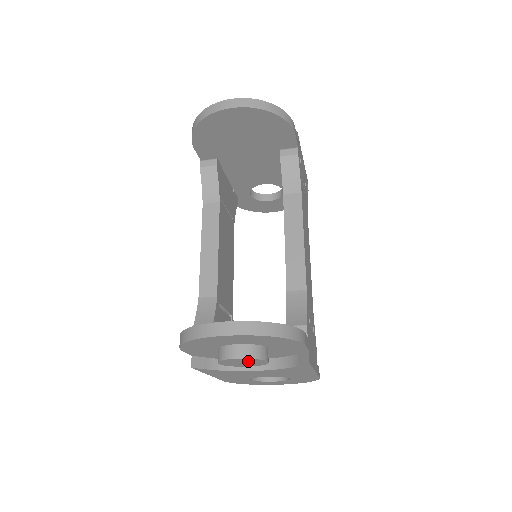
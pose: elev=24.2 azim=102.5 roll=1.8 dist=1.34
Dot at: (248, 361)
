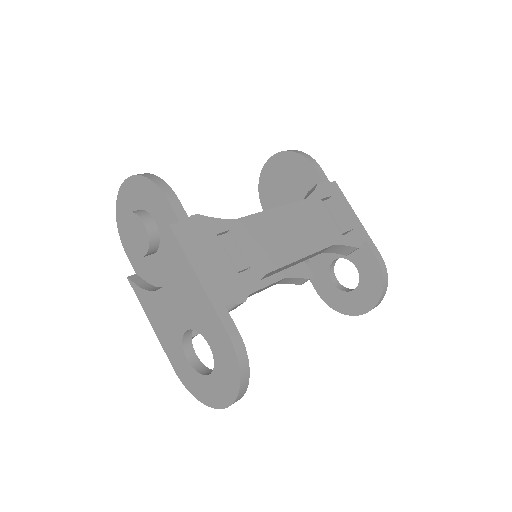
Dot at: (135, 226)
